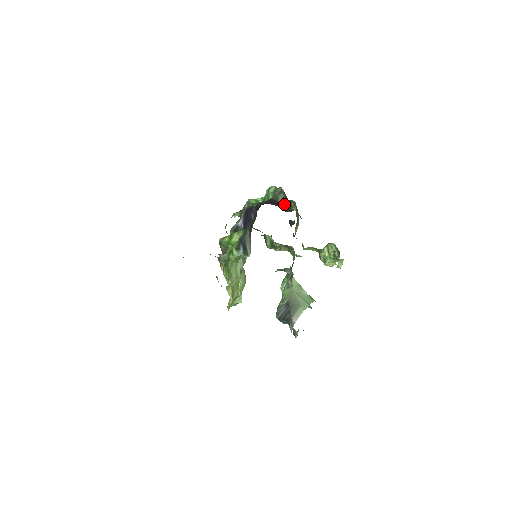
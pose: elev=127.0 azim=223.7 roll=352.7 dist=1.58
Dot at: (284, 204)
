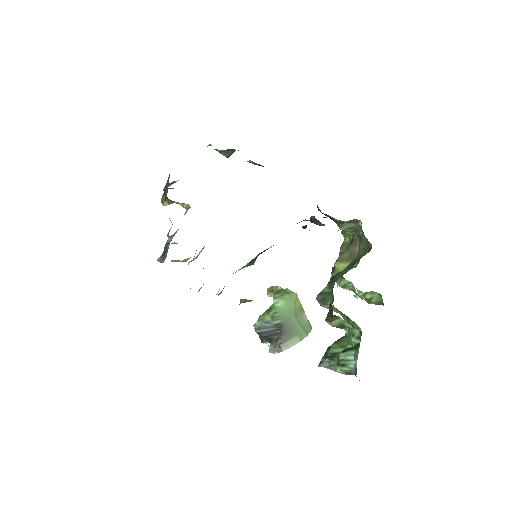
Dot at: occluded
